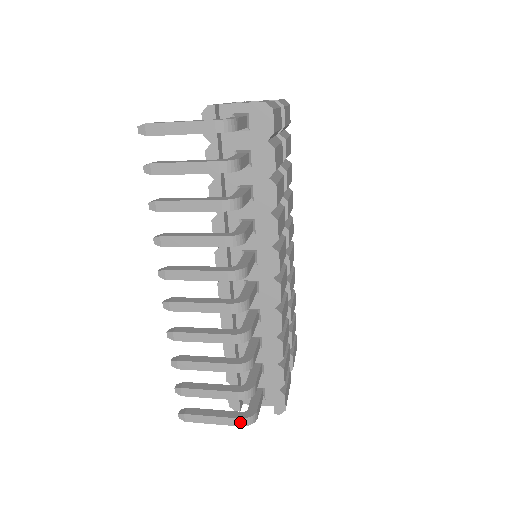
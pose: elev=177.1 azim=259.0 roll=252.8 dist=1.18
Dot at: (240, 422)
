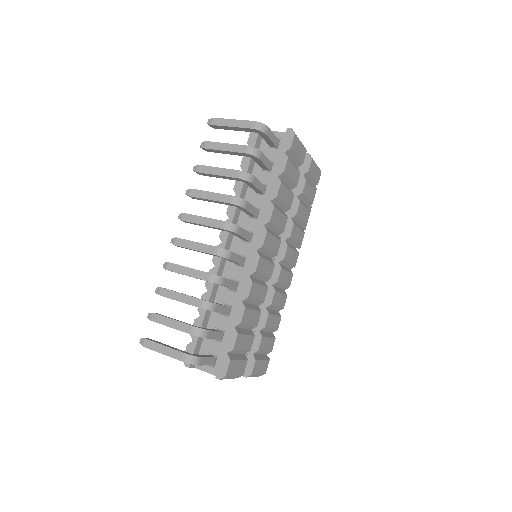
Dot at: (183, 357)
